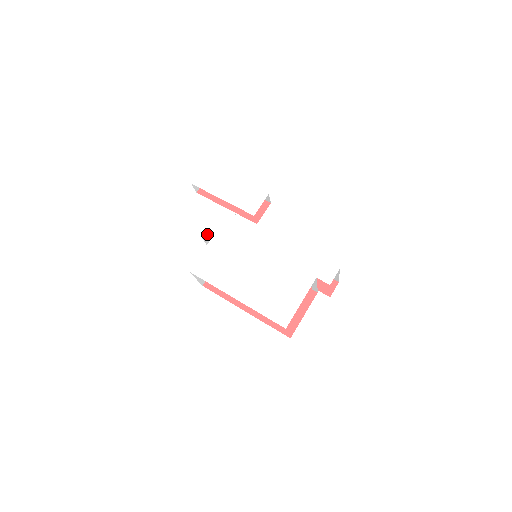
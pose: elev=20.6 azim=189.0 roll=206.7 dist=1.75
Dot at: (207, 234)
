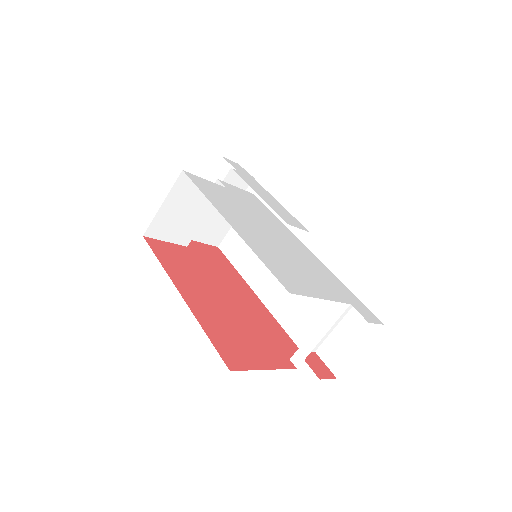
Dot at: (226, 184)
